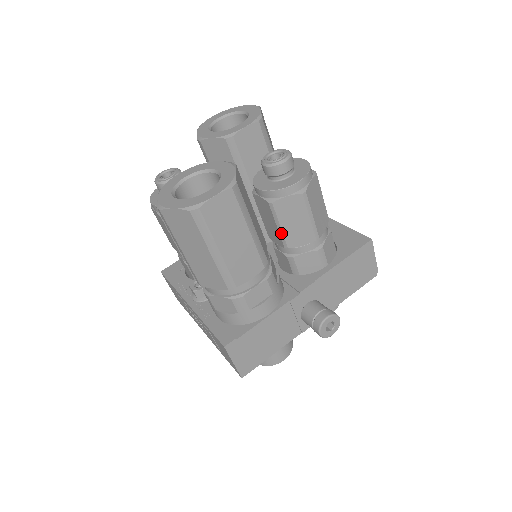
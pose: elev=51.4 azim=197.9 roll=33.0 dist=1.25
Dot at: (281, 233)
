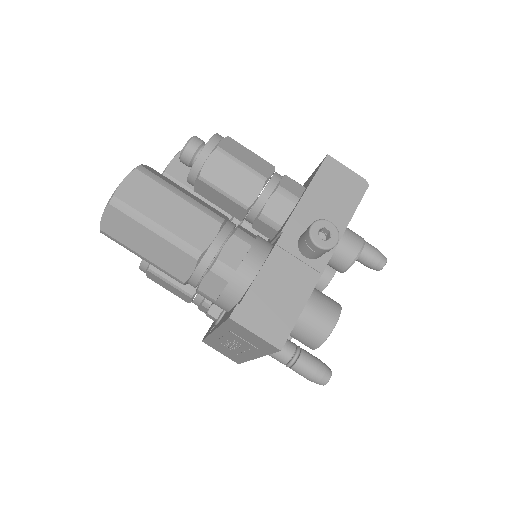
Dot at: (231, 198)
